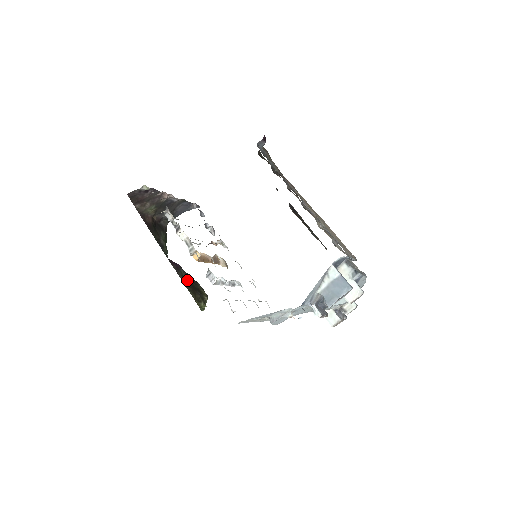
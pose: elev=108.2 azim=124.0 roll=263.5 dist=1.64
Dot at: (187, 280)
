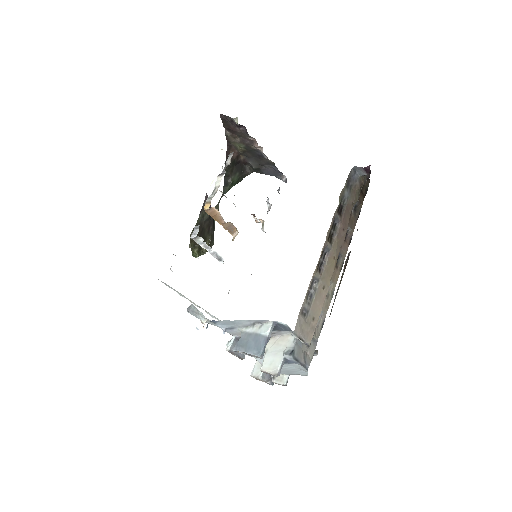
Dot at: (204, 222)
